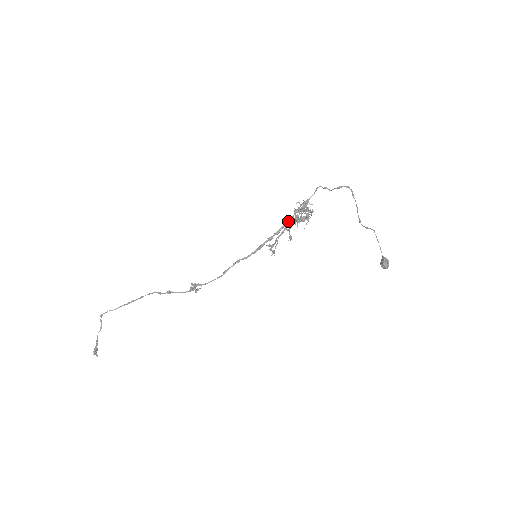
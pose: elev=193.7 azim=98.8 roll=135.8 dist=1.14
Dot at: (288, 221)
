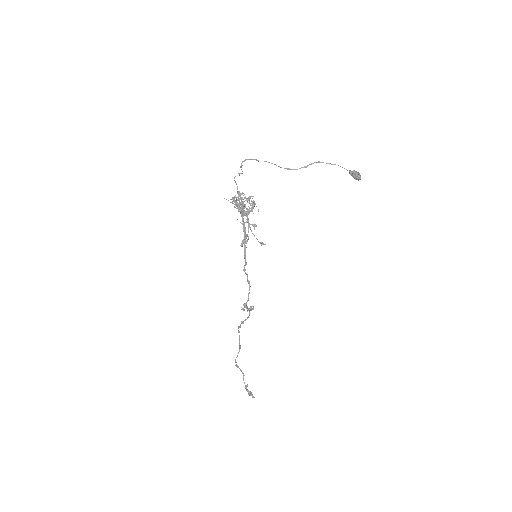
Dot at: occluded
